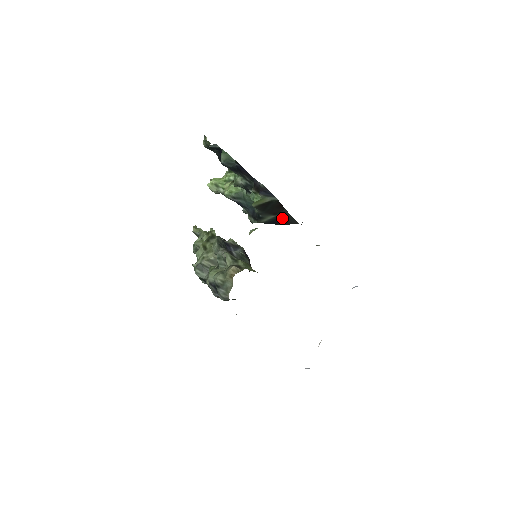
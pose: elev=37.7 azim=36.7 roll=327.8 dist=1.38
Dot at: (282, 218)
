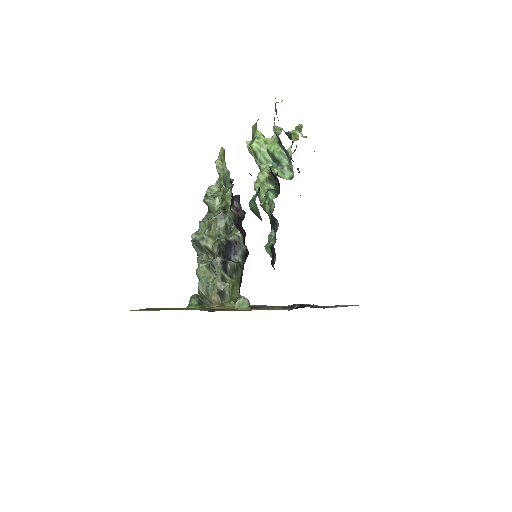
Dot at: occluded
